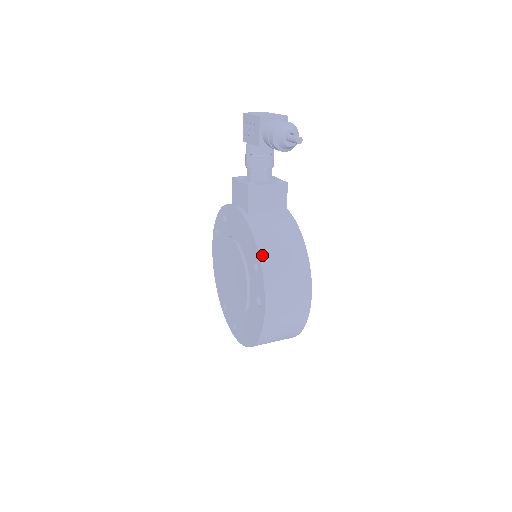
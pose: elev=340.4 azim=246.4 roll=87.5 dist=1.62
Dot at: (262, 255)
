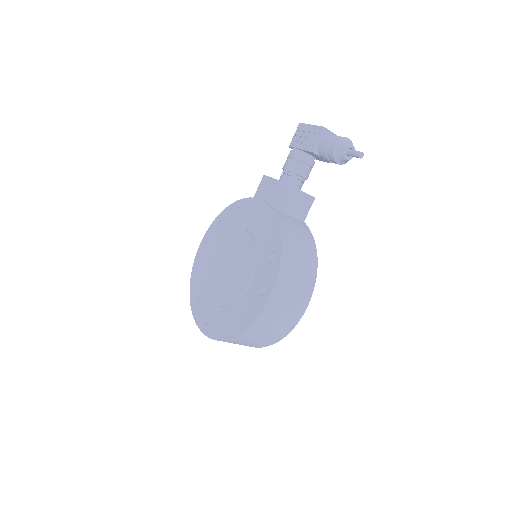
Dot at: (284, 246)
